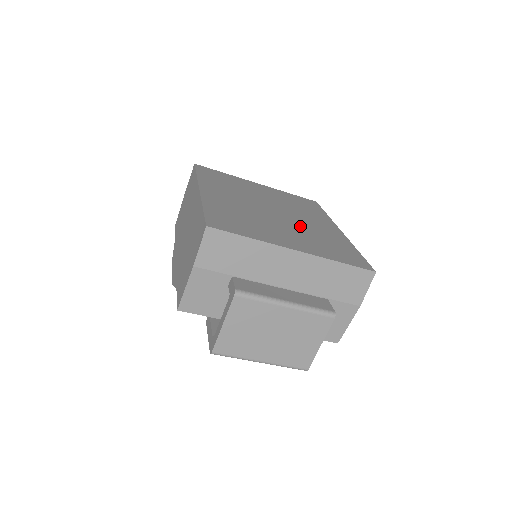
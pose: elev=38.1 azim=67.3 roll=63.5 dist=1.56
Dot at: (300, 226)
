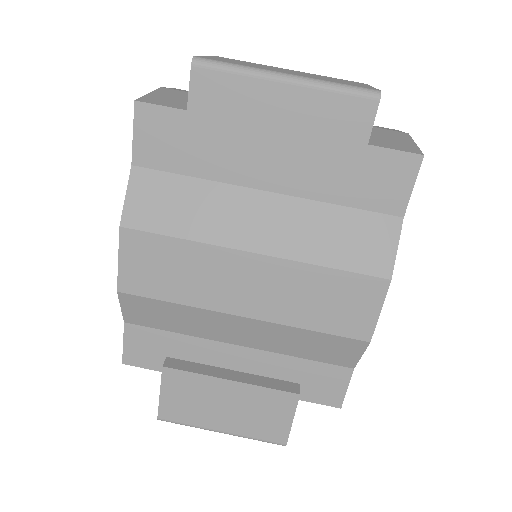
Dot at: occluded
